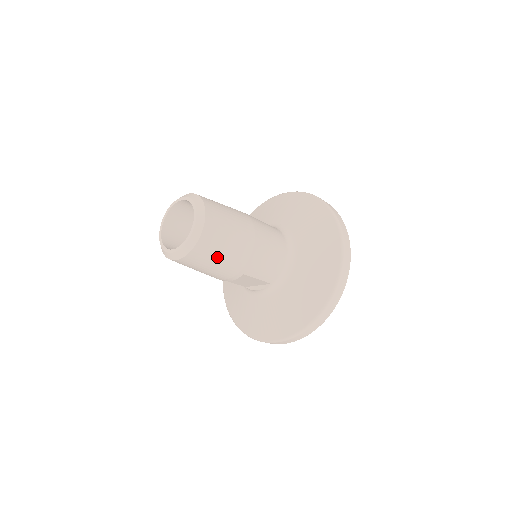
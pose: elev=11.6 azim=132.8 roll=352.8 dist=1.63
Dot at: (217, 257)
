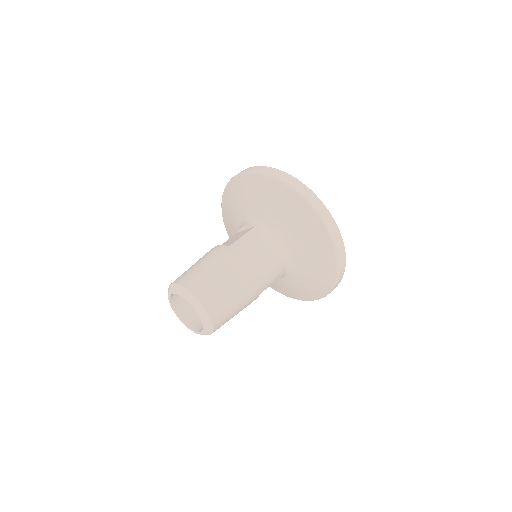
Dot at: (233, 313)
